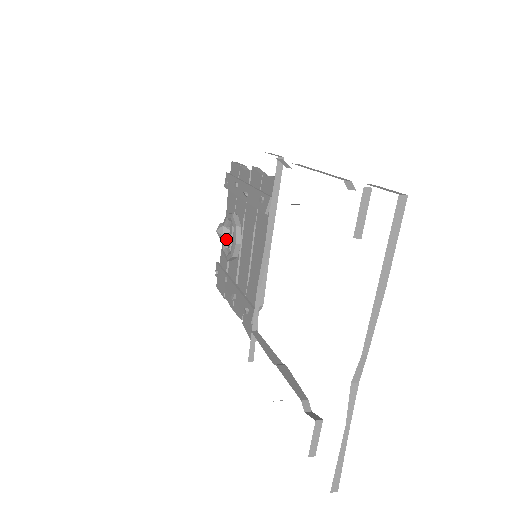
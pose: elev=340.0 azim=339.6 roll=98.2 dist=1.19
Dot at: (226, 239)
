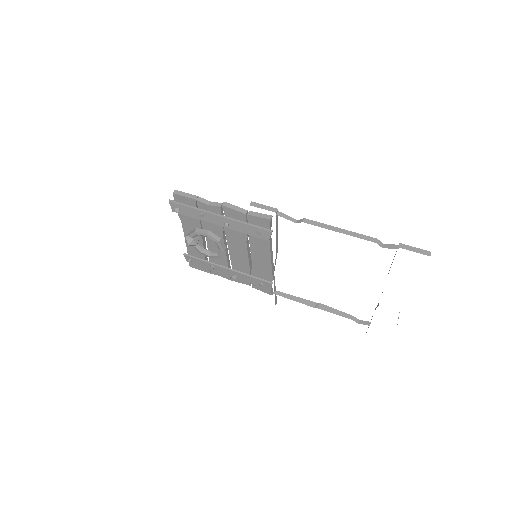
Dot at: (197, 244)
